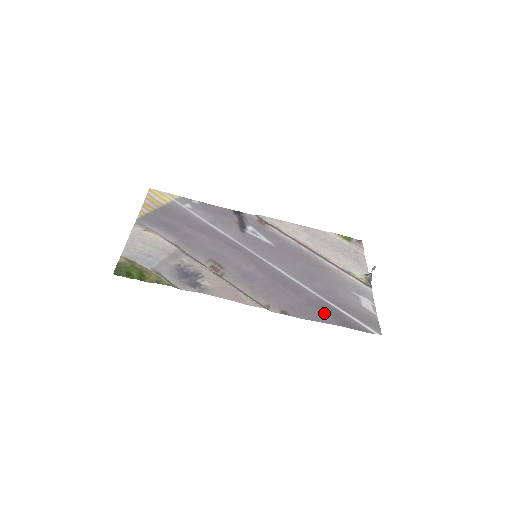
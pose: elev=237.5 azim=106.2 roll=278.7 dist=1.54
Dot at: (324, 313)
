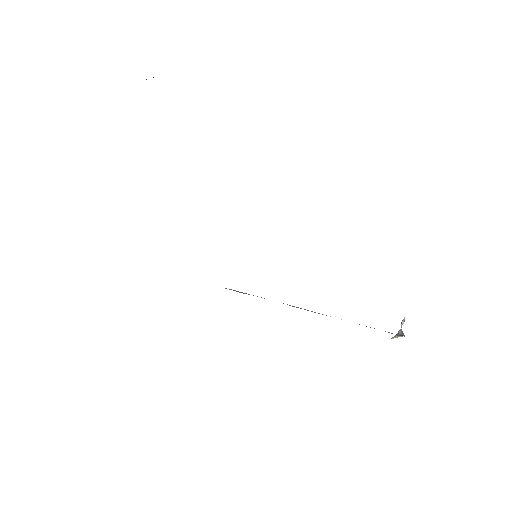
Dot at: occluded
